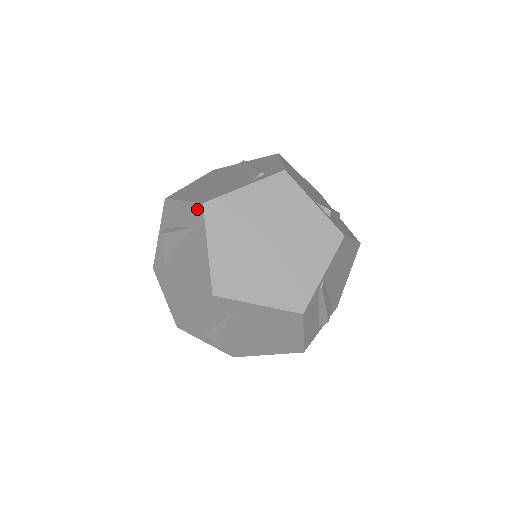
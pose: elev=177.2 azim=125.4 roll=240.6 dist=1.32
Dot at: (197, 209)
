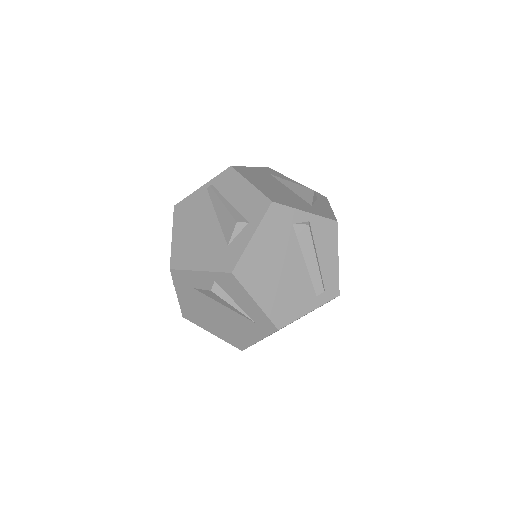
Dot at: (269, 325)
